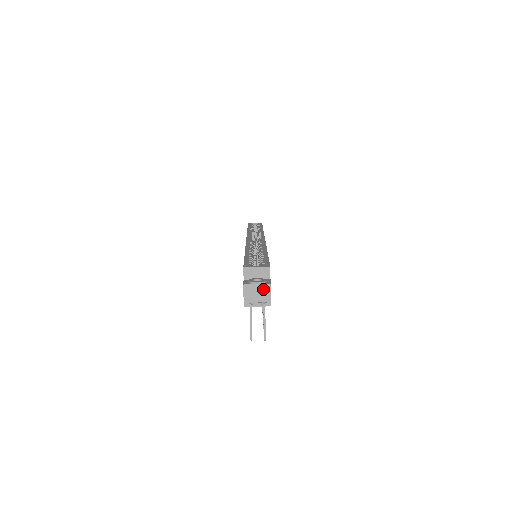
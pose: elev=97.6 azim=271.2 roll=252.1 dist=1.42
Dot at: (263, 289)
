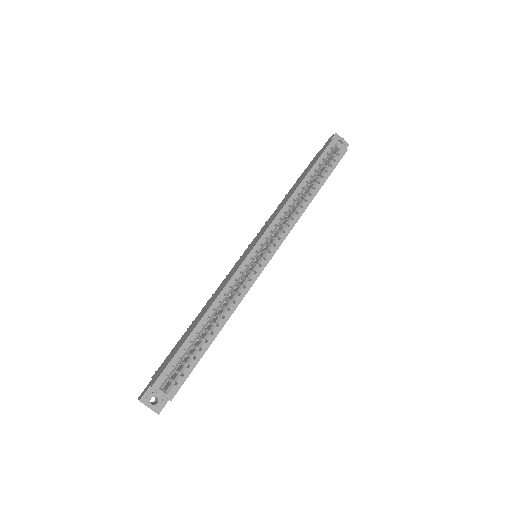
Dot at: (152, 410)
